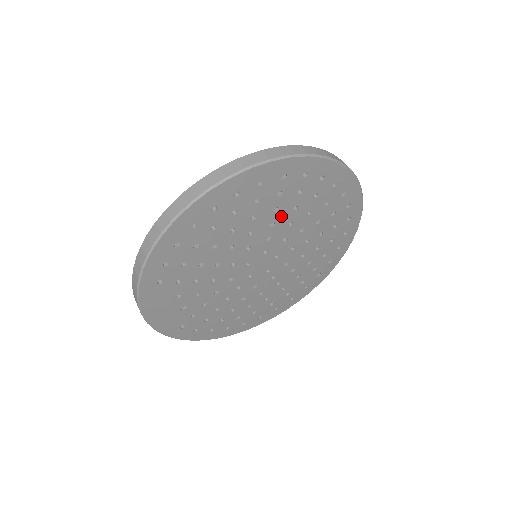
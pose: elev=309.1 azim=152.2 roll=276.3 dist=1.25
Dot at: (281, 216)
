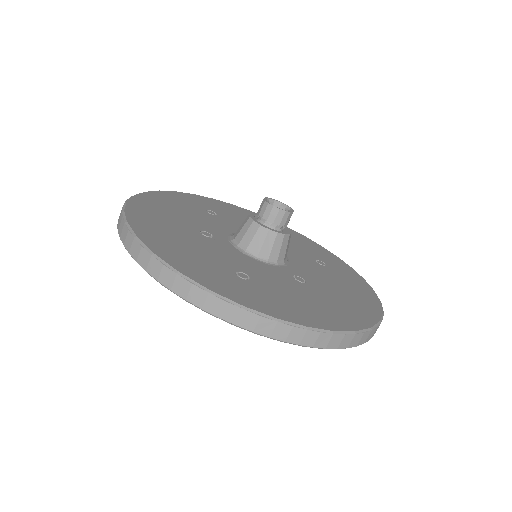
Dot at: occluded
